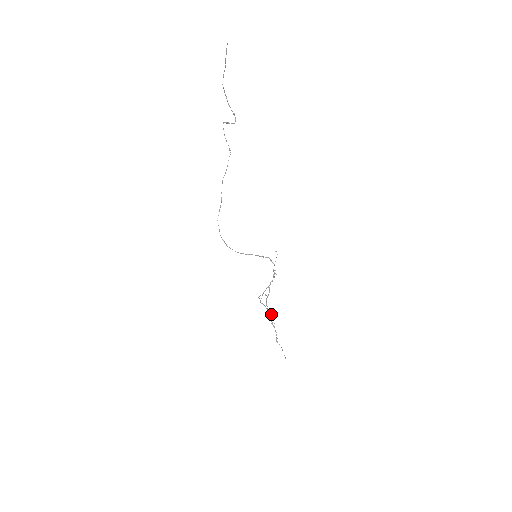
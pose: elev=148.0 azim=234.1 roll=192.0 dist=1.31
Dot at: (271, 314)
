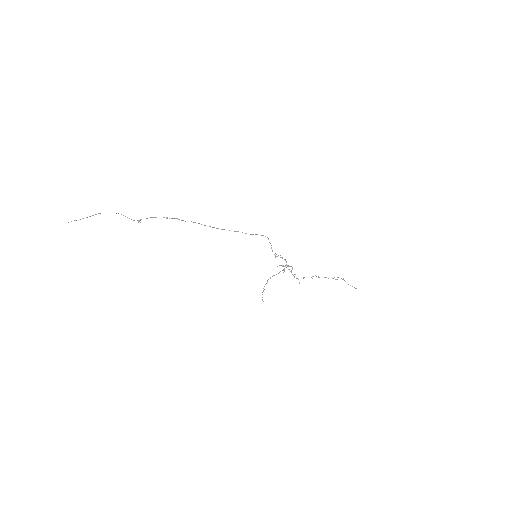
Dot at: (303, 278)
